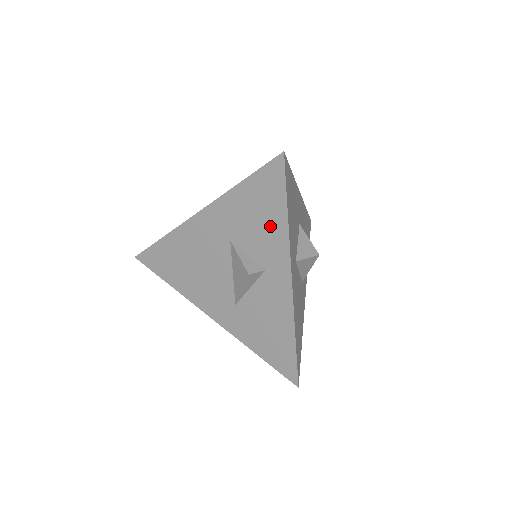
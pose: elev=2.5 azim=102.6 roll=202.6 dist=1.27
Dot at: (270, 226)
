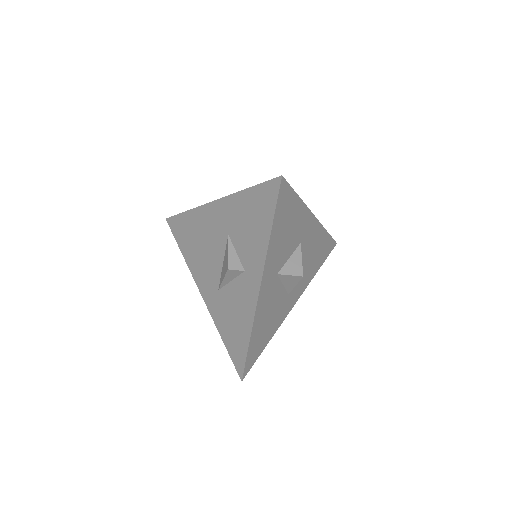
Dot at: (257, 235)
